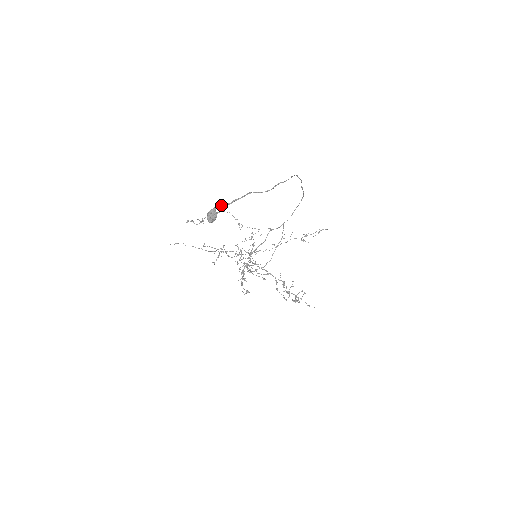
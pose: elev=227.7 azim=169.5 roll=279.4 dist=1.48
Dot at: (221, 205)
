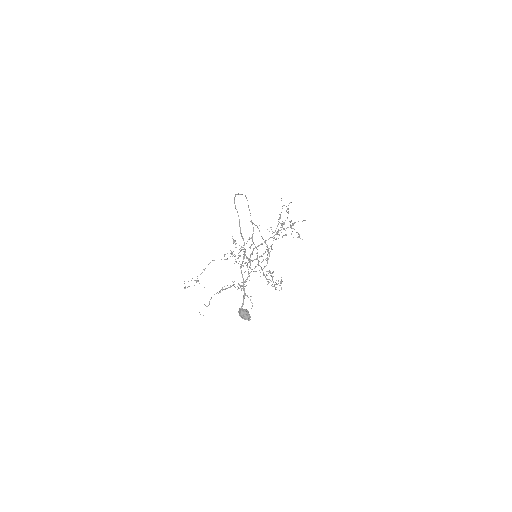
Dot at: (242, 304)
